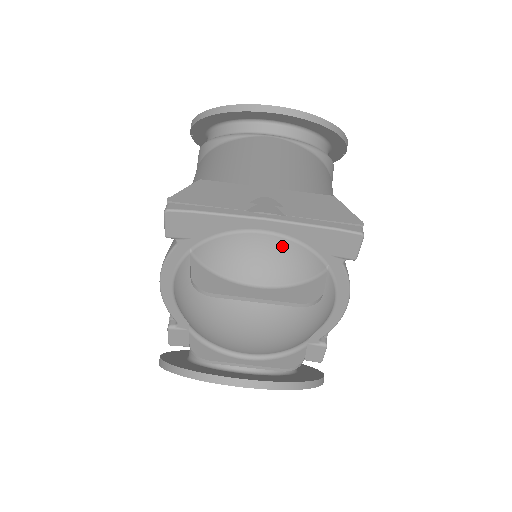
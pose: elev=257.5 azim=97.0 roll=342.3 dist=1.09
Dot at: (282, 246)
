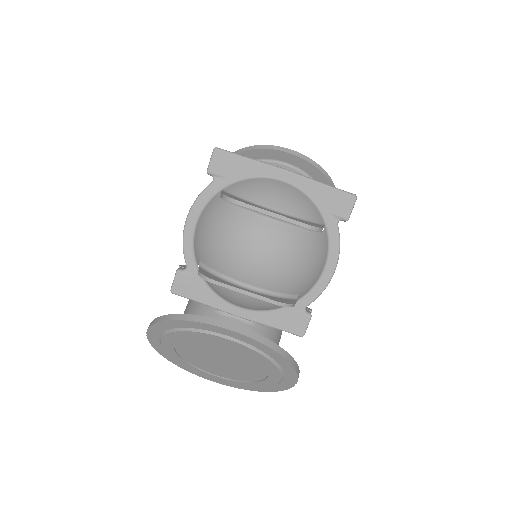
Dot at: (295, 192)
